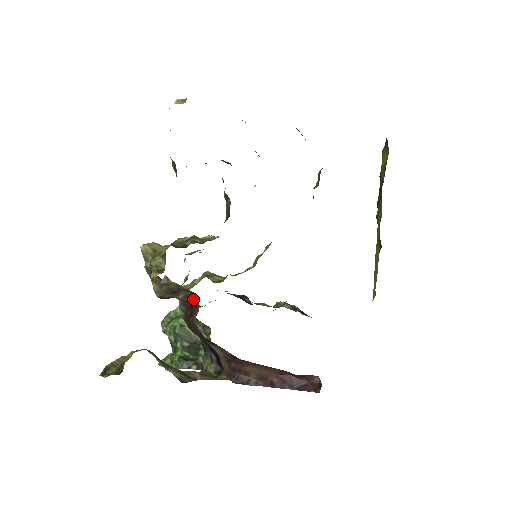
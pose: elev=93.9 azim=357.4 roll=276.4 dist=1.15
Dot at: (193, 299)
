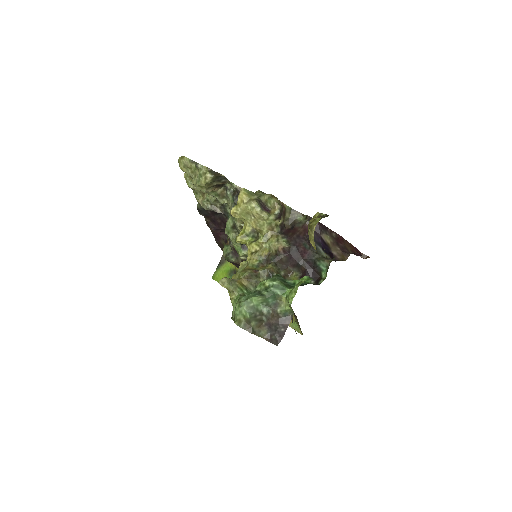
Dot at: (285, 227)
